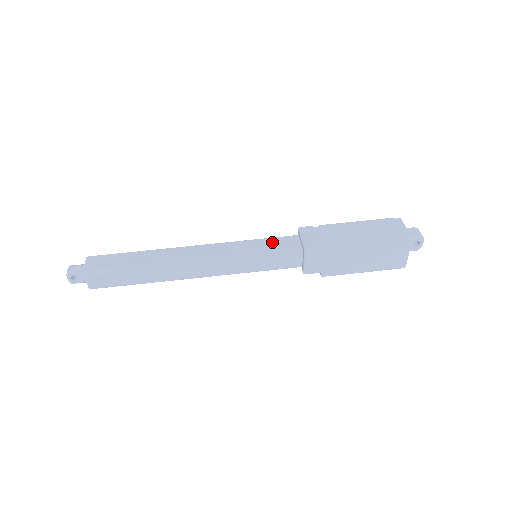
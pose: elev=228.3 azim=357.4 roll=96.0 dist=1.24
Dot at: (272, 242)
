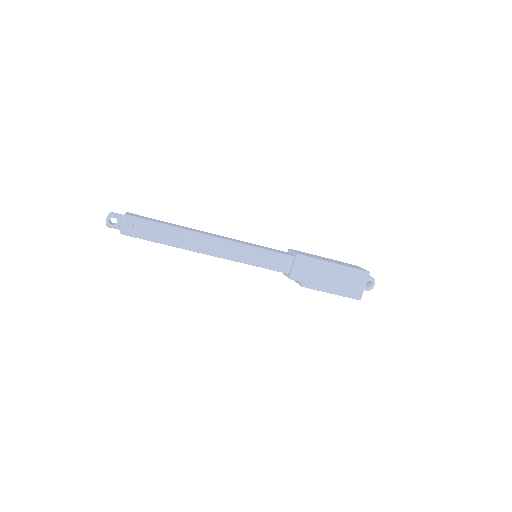
Dot at: (271, 249)
